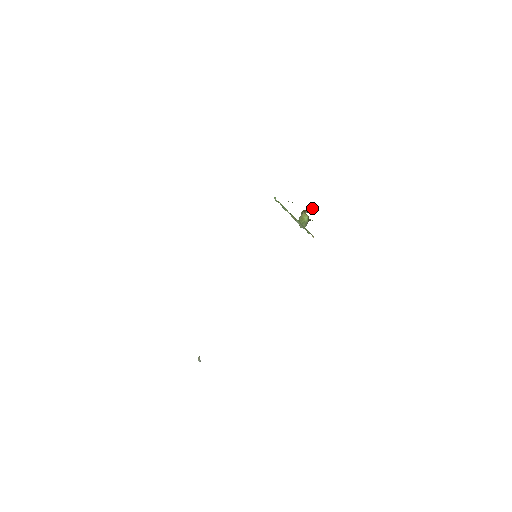
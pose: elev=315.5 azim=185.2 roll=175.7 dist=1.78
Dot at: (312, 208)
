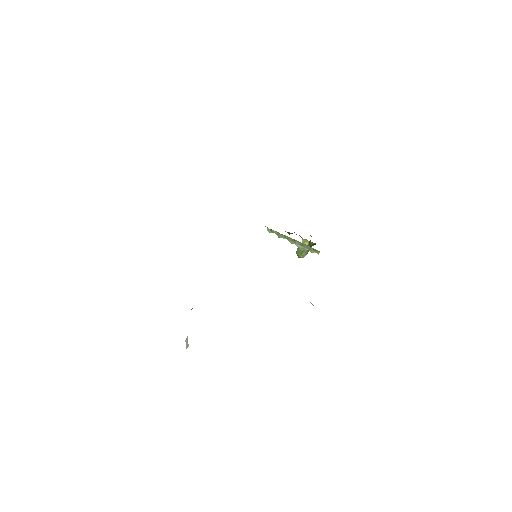
Dot at: occluded
